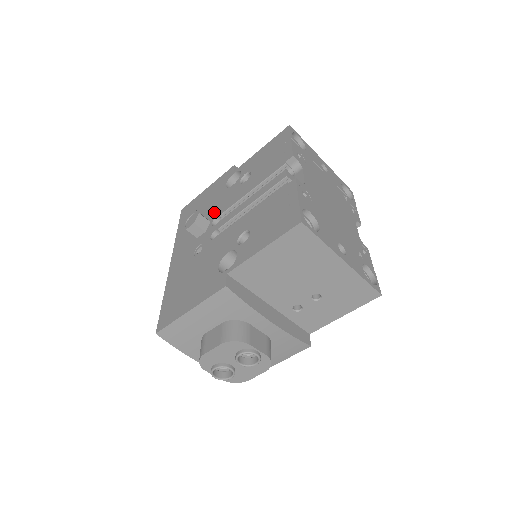
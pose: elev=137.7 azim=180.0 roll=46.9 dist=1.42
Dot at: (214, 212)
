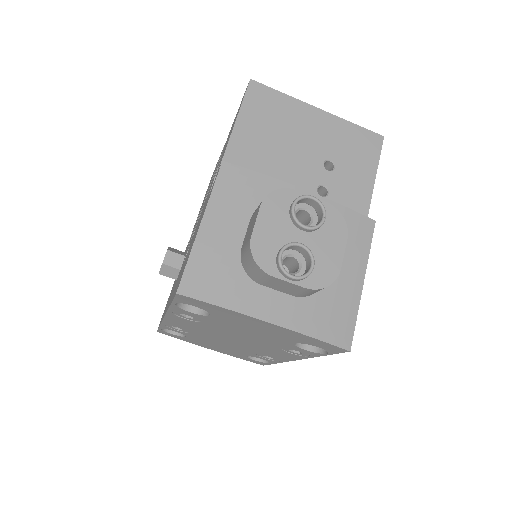
Dot at: (186, 251)
